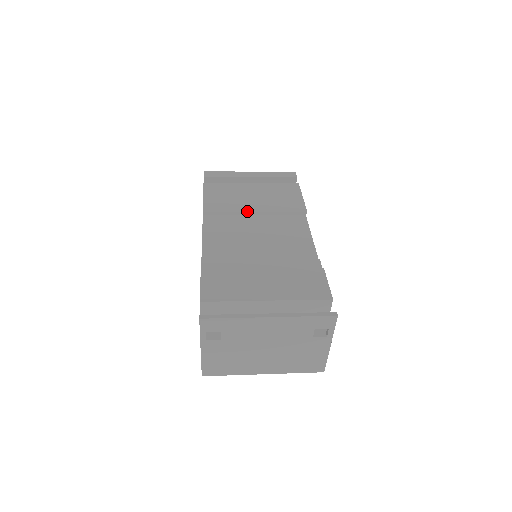
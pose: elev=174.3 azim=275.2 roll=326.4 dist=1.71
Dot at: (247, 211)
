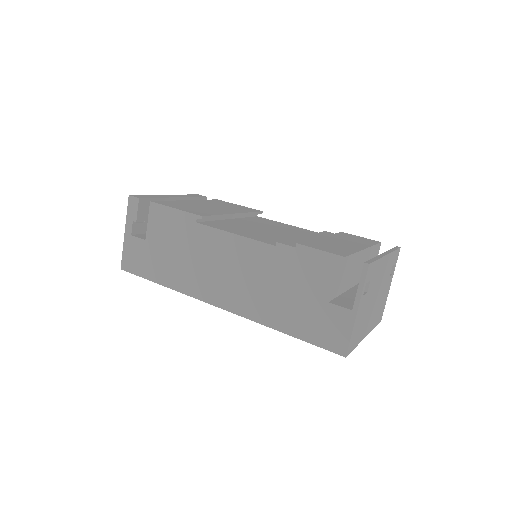
Dot at: (230, 213)
